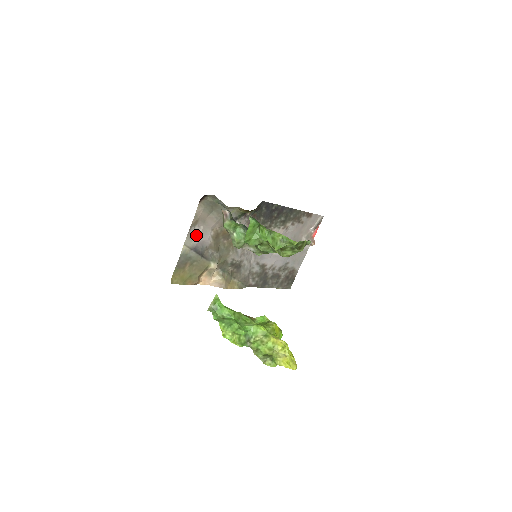
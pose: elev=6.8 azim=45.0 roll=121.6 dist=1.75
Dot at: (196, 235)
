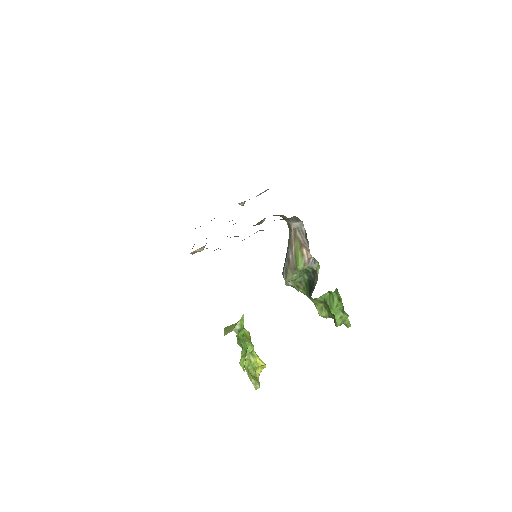
Dot at: occluded
